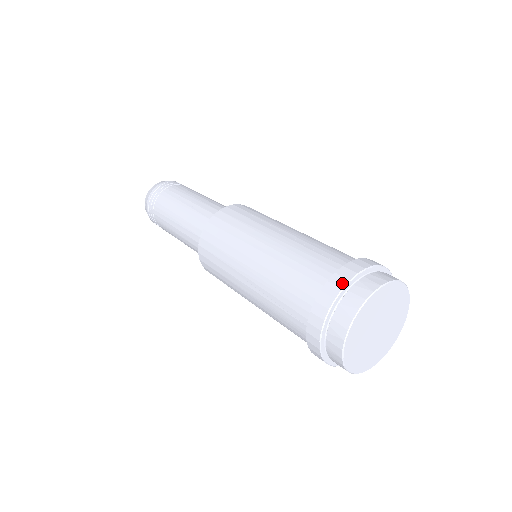
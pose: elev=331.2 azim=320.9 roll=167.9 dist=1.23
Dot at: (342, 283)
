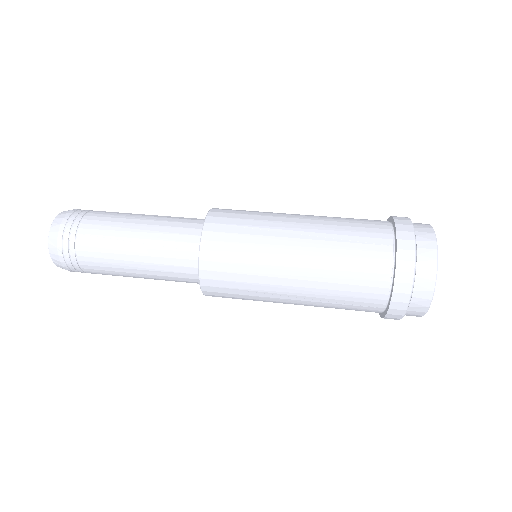
Dot at: (411, 267)
